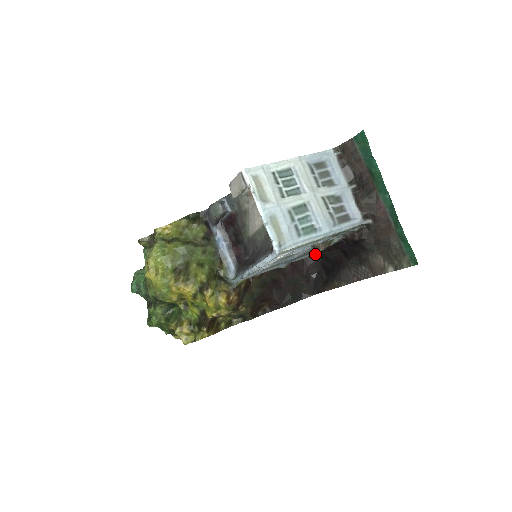
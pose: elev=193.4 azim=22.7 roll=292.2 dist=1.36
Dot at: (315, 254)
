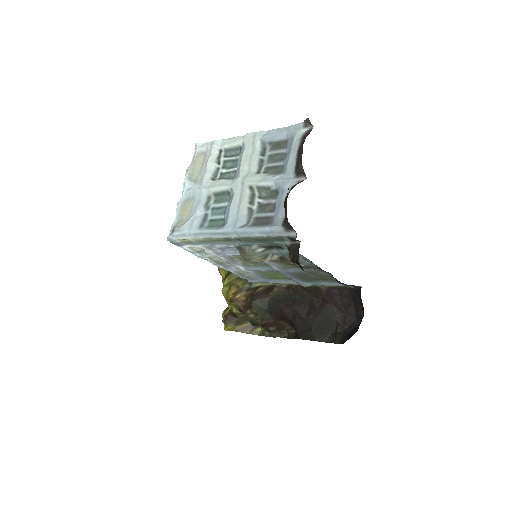
Dot at: (359, 287)
